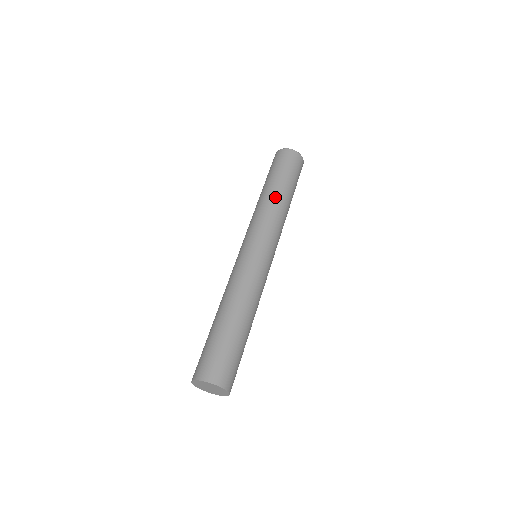
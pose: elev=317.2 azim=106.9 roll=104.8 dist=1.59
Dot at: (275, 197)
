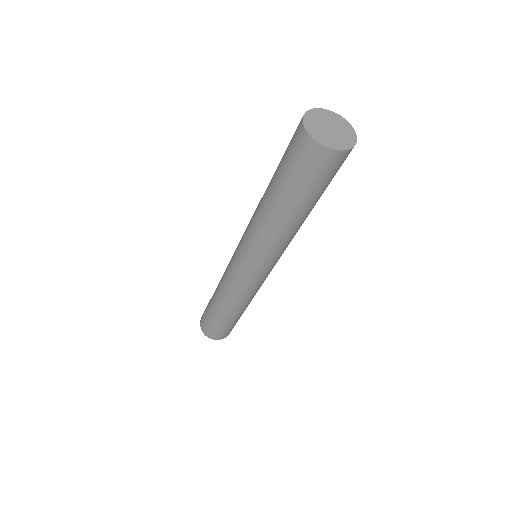
Dot at: occluded
